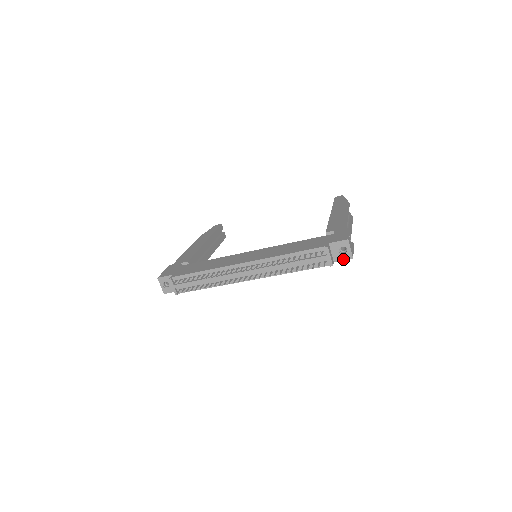
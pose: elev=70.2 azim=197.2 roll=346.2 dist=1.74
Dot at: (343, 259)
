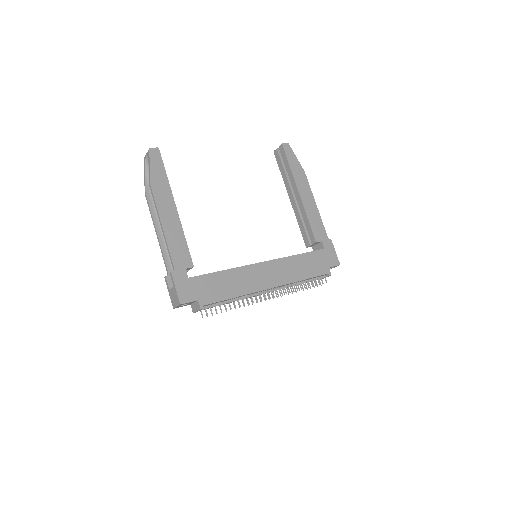
Dot at: occluded
